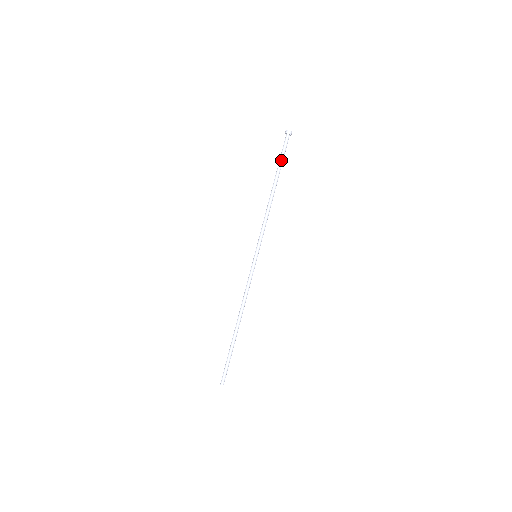
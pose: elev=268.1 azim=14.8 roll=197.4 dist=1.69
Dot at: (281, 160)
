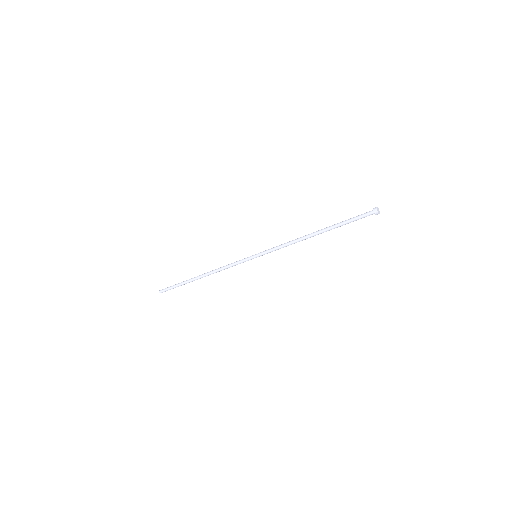
Dot at: occluded
